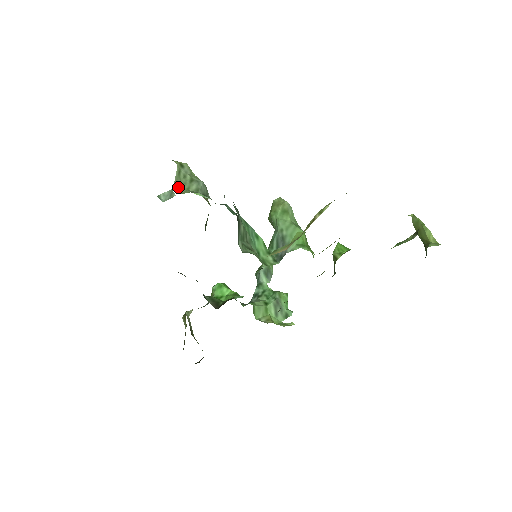
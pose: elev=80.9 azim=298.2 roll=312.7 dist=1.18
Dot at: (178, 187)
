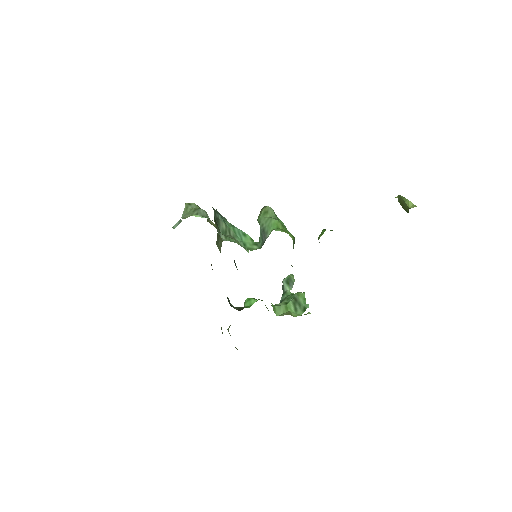
Dot at: (185, 216)
